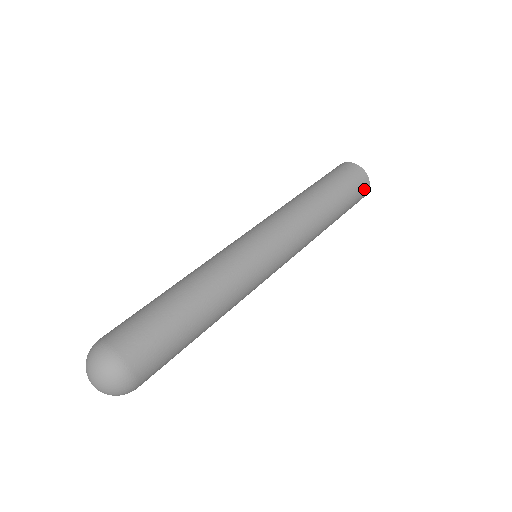
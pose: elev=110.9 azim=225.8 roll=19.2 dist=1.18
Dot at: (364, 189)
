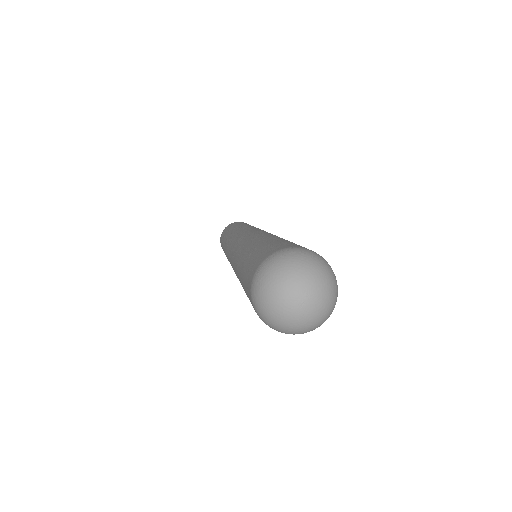
Dot at: occluded
